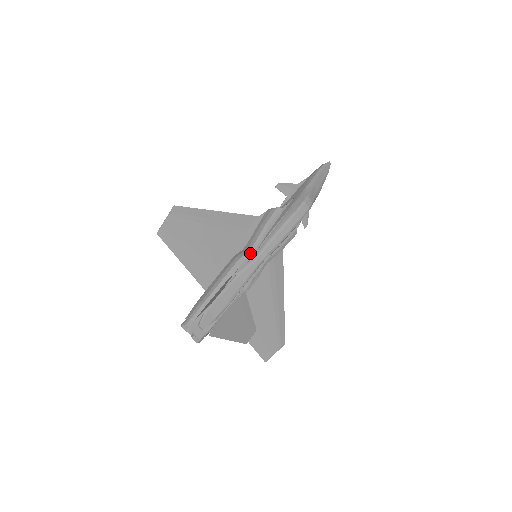
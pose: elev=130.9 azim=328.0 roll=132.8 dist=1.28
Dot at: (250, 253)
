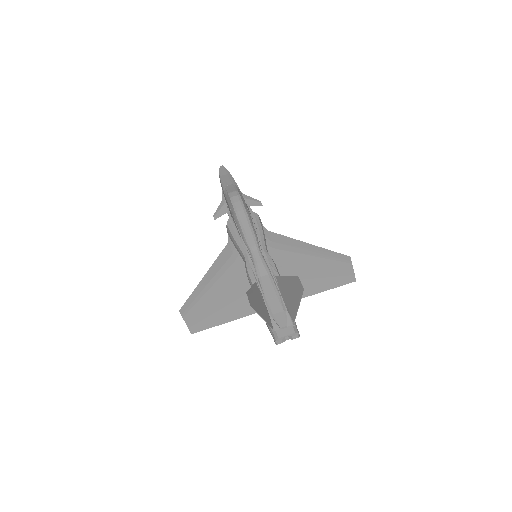
Dot at: (248, 260)
